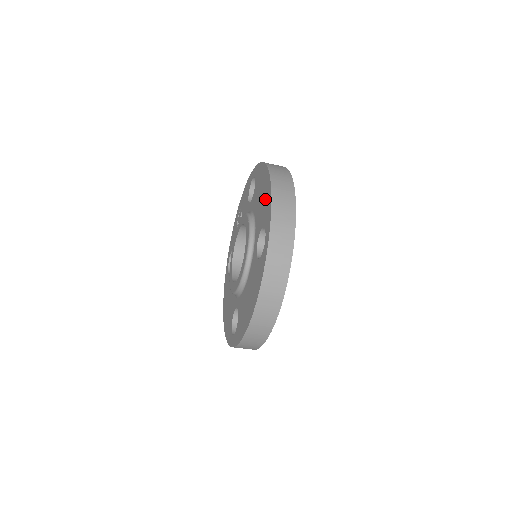
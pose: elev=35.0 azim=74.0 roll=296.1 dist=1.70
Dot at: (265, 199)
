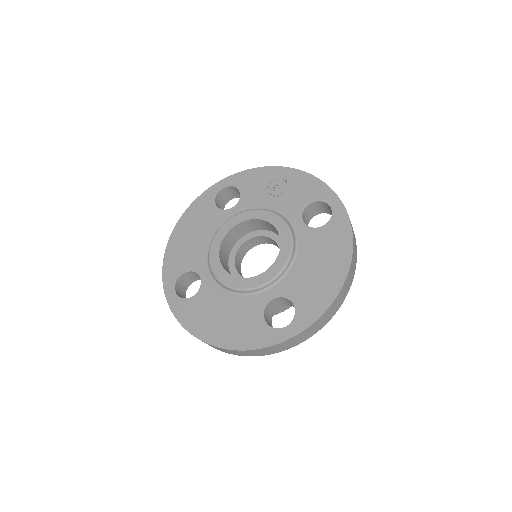
Dot at: (320, 287)
